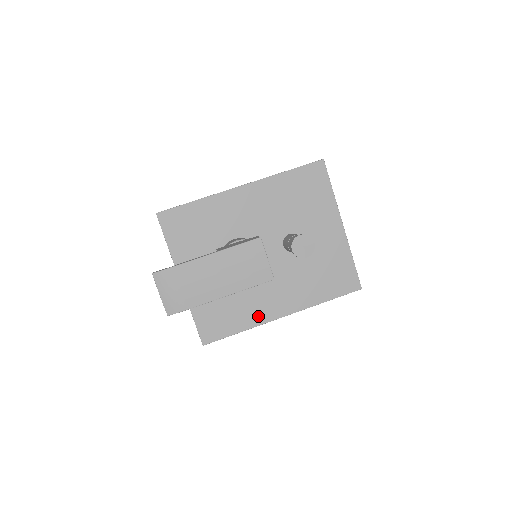
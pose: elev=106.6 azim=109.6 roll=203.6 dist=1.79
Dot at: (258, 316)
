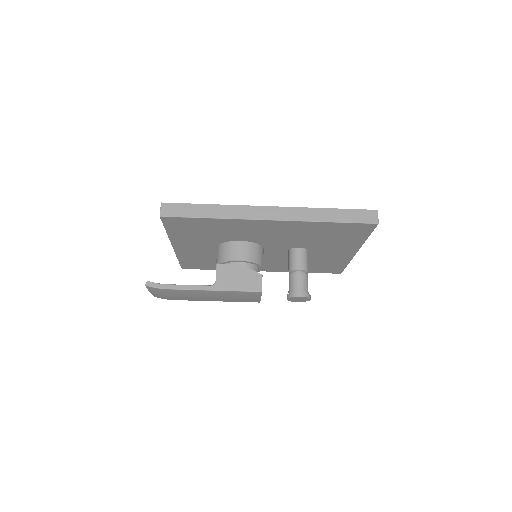
Dot at: occluded
